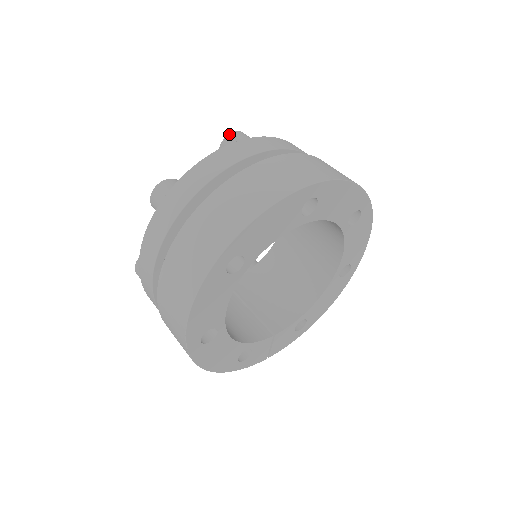
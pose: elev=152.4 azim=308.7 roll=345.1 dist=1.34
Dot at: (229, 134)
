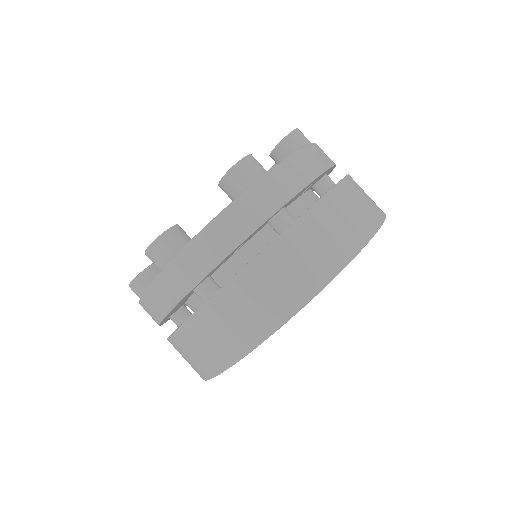
Dot at: (232, 167)
